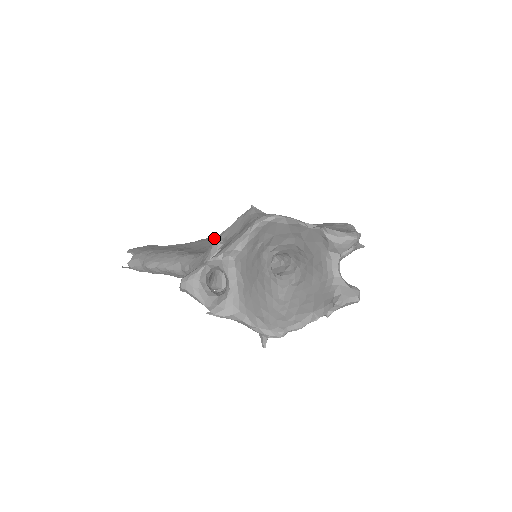
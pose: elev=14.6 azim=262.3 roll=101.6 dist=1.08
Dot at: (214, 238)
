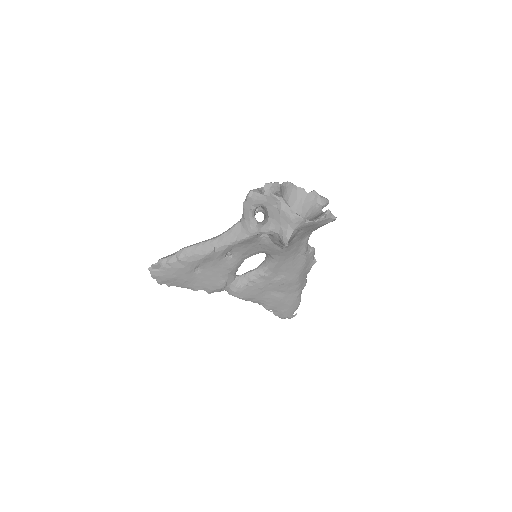
Dot at: occluded
